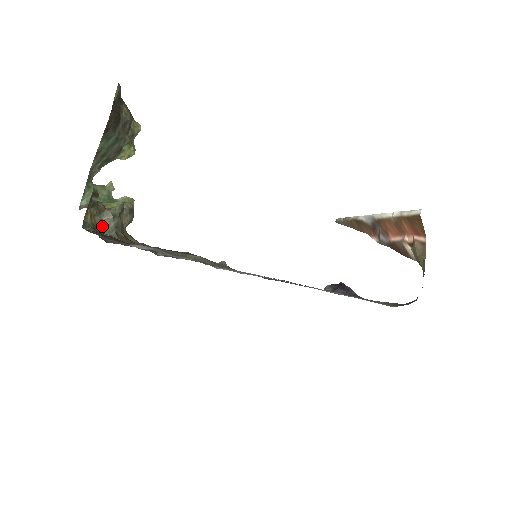
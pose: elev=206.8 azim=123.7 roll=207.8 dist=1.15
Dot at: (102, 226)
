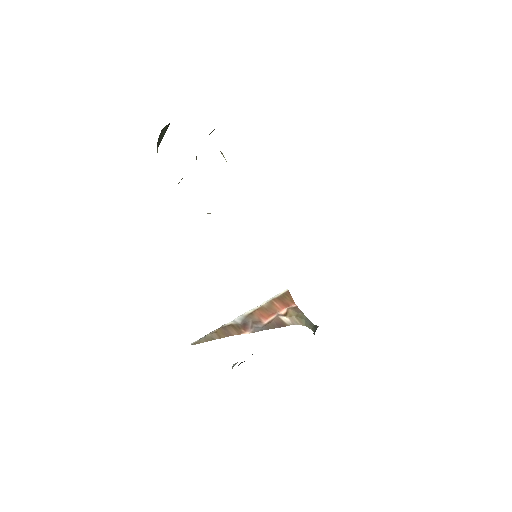
Dot at: occluded
